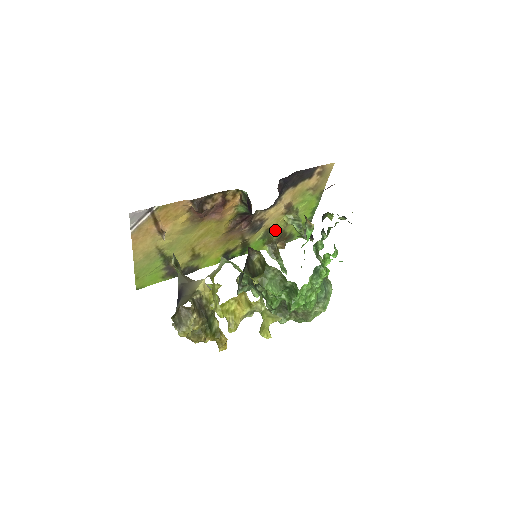
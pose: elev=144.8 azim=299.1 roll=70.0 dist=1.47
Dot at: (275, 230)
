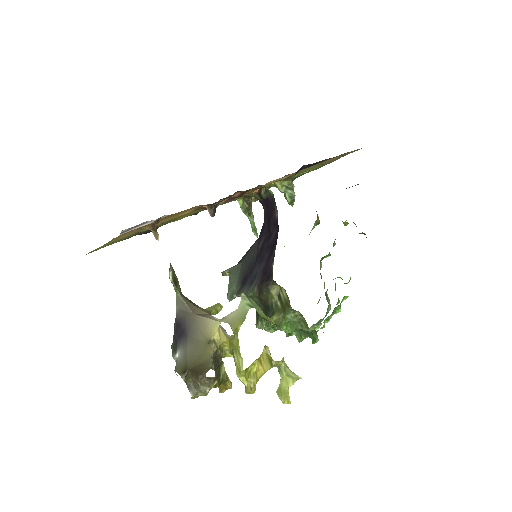
Dot at: occluded
